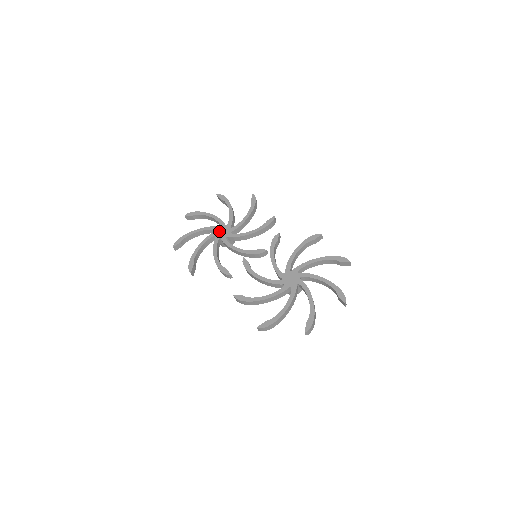
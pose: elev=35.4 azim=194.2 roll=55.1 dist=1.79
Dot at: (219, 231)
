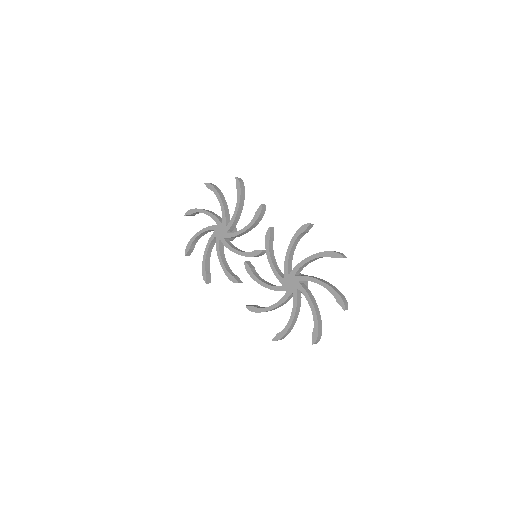
Dot at: (217, 231)
